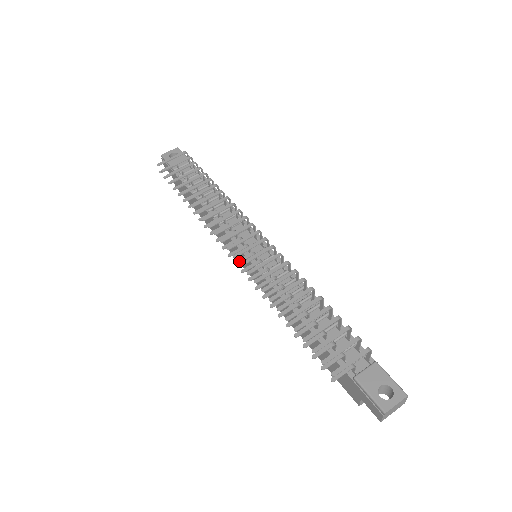
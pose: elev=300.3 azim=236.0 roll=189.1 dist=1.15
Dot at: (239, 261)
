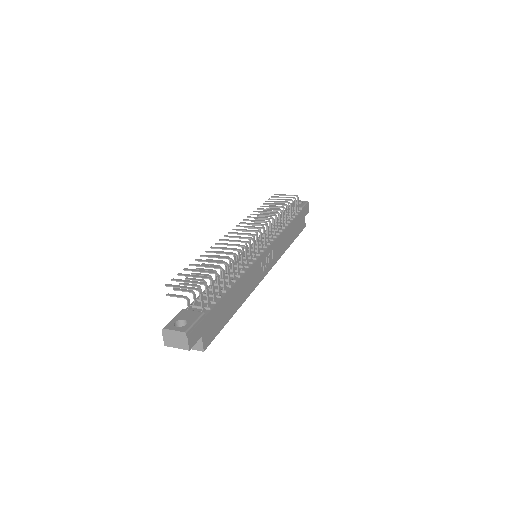
Dot at: occluded
